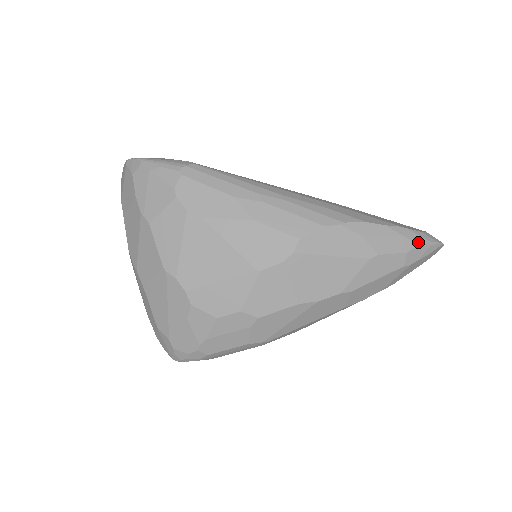
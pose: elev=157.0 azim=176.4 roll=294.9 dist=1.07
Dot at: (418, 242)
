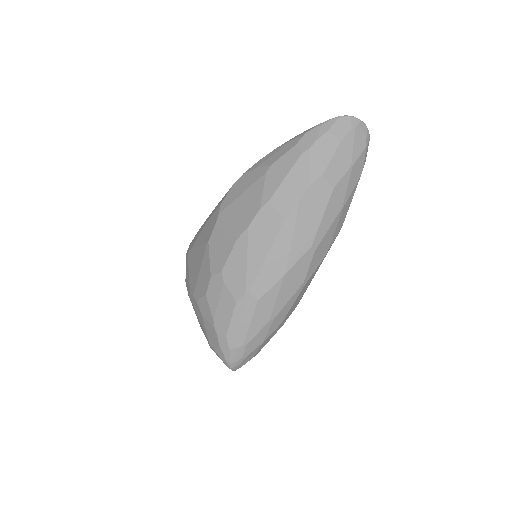
Dot at: (305, 133)
